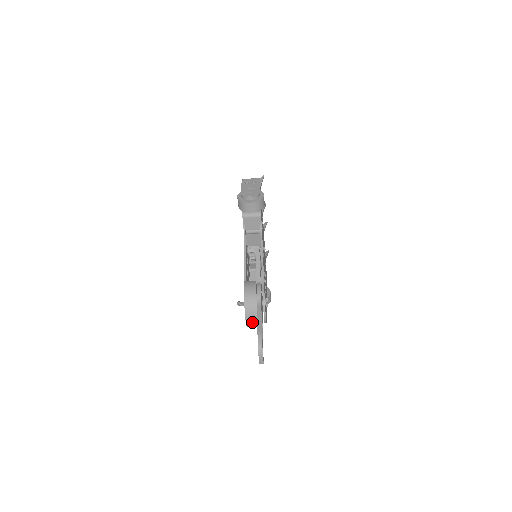
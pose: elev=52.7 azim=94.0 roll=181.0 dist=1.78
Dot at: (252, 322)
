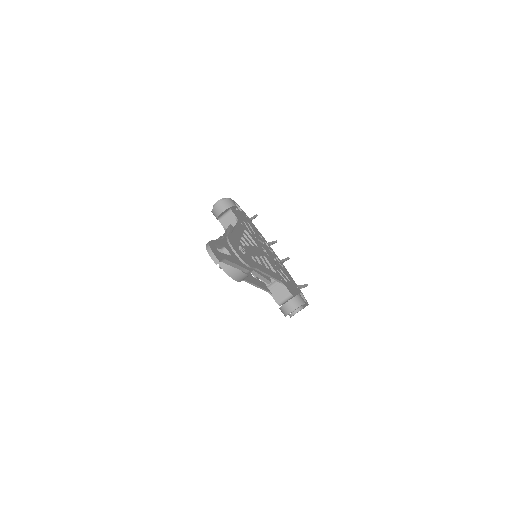
Dot at: occluded
